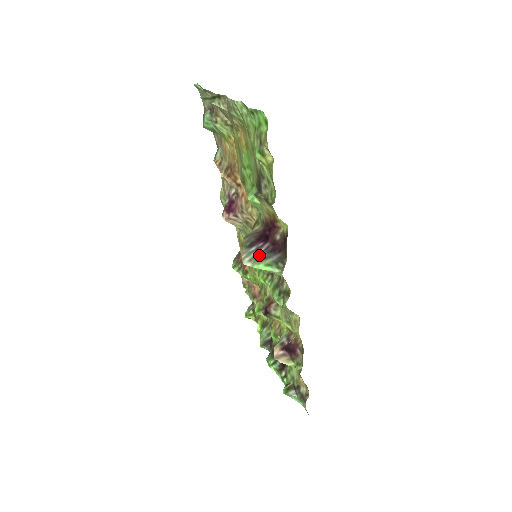
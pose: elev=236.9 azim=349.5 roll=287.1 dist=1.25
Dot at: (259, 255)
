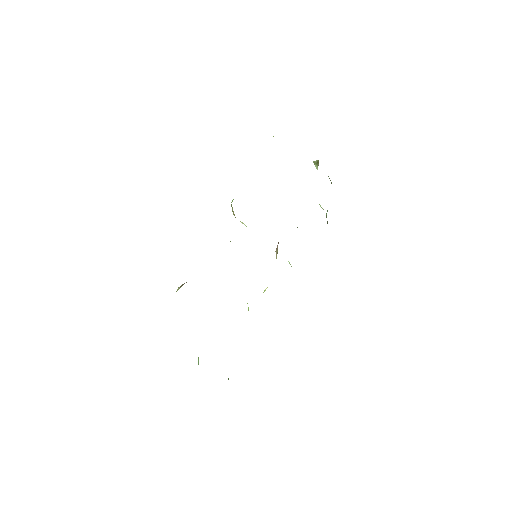
Dot at: occluded
